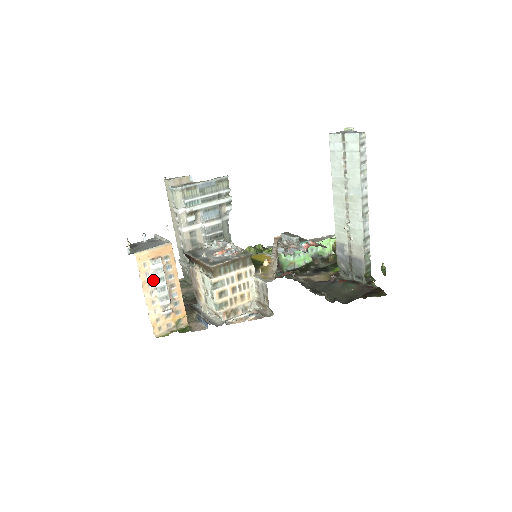
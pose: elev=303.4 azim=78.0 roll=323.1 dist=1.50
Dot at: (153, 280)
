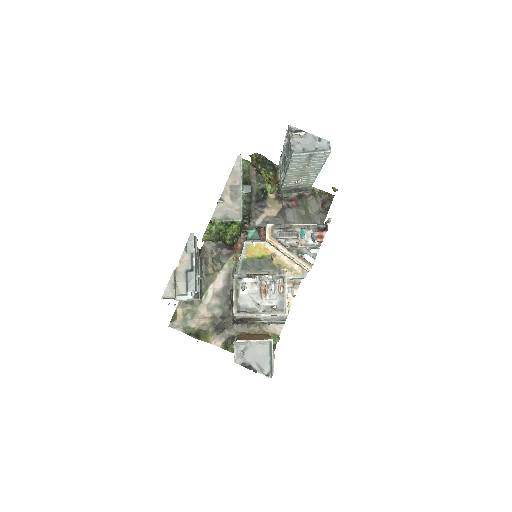
Dot at: occluded
